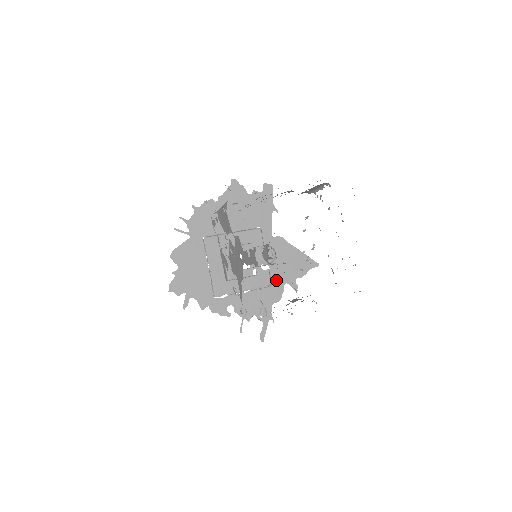
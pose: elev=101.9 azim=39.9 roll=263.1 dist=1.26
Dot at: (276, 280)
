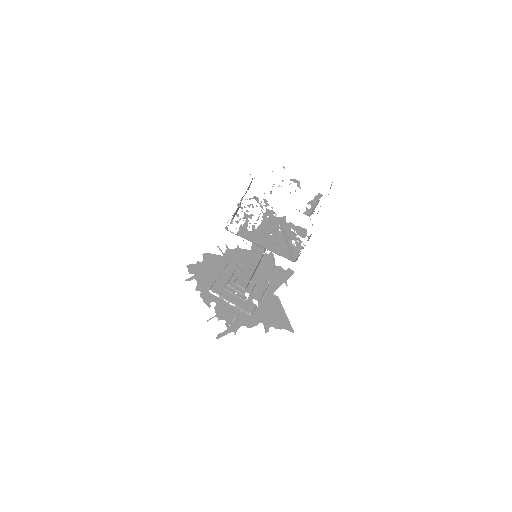
Dot at: (257, 316)
